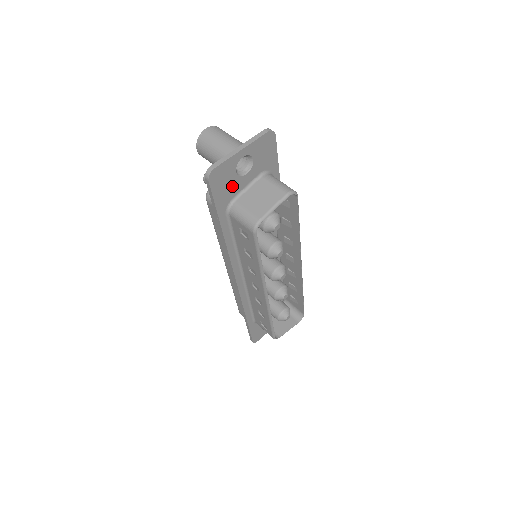
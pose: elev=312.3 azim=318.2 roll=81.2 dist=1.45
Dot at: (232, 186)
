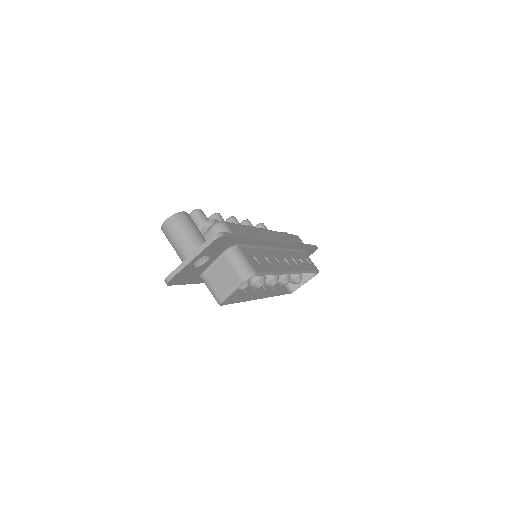
Dot at: (196, 272)
